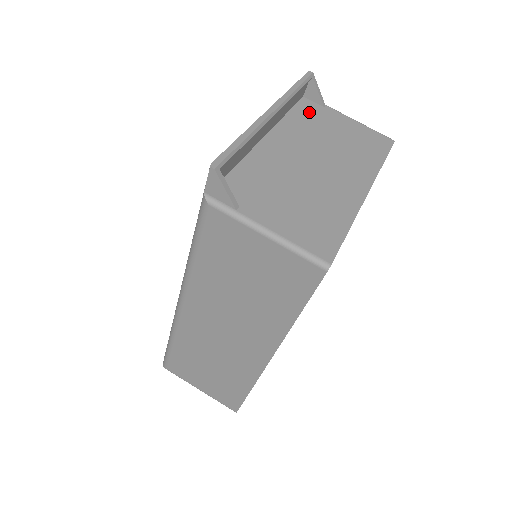
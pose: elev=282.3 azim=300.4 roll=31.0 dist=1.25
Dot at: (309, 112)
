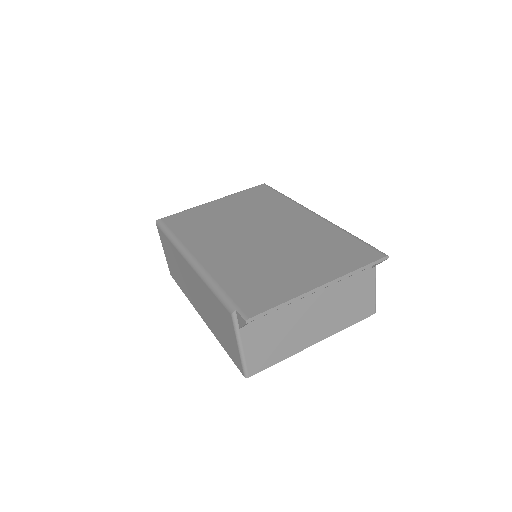
Dot at: occluded
